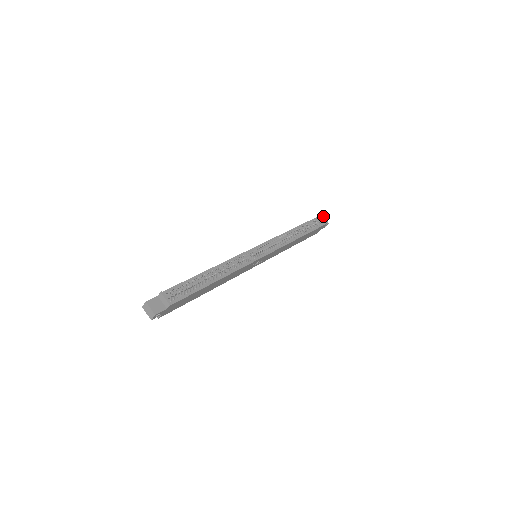
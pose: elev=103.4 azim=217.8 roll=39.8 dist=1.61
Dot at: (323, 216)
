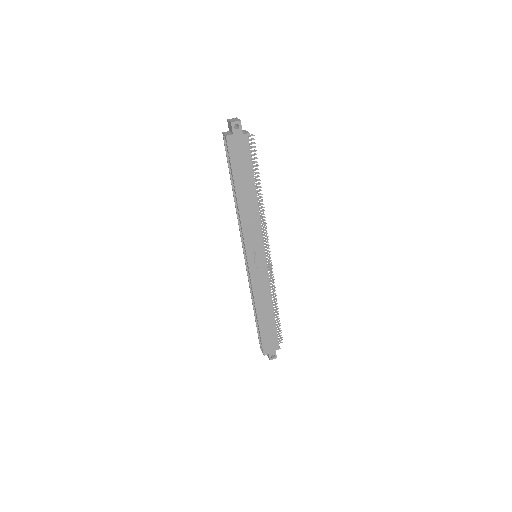
Dot at: (281, 340)
